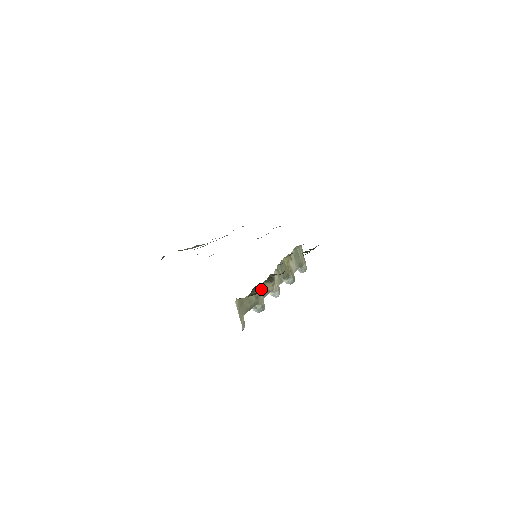
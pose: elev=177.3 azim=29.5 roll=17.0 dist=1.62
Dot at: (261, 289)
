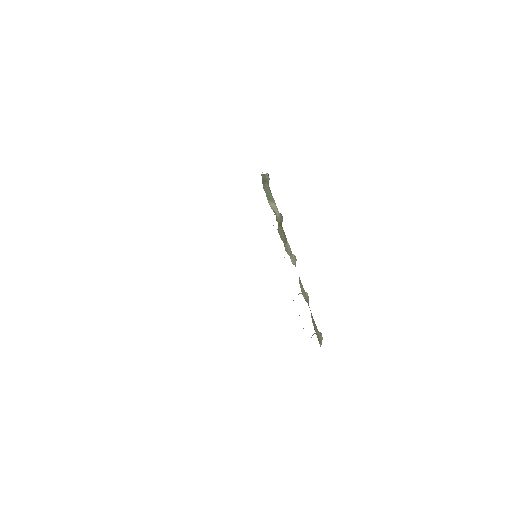
Dot at: (303, 295)
